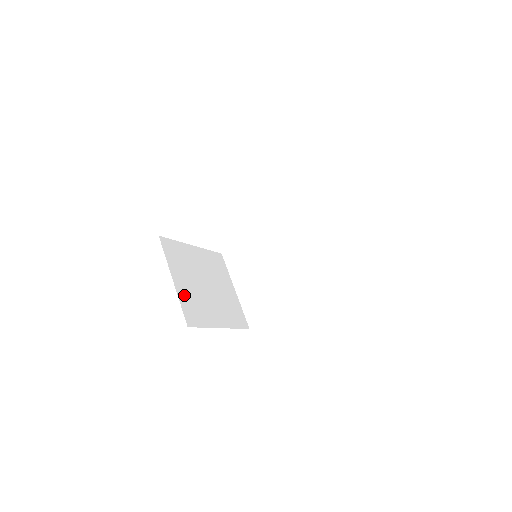
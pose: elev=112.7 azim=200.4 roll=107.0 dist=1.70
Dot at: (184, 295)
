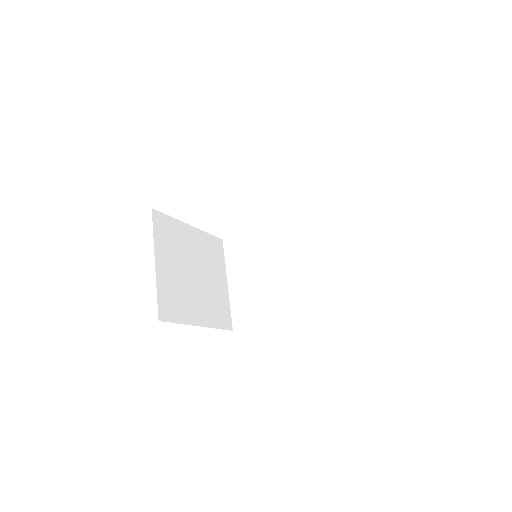
Dot at: (164, 282)
